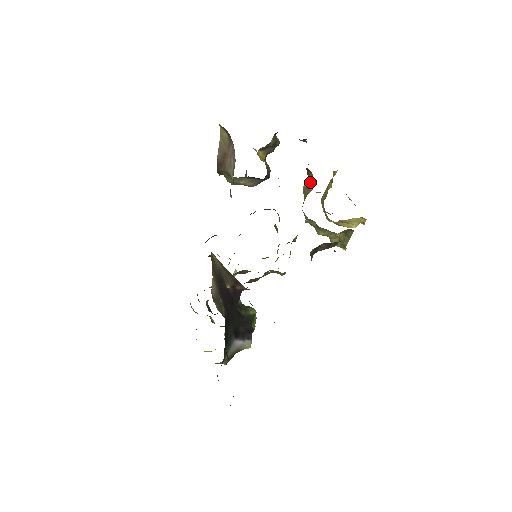
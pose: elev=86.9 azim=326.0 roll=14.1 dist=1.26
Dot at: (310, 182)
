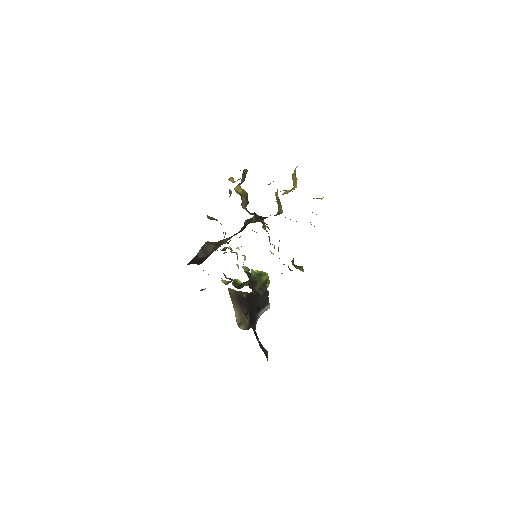
Dot at: (279, 200)
